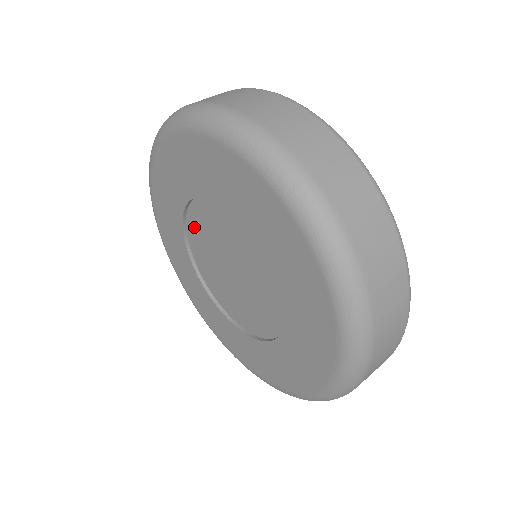
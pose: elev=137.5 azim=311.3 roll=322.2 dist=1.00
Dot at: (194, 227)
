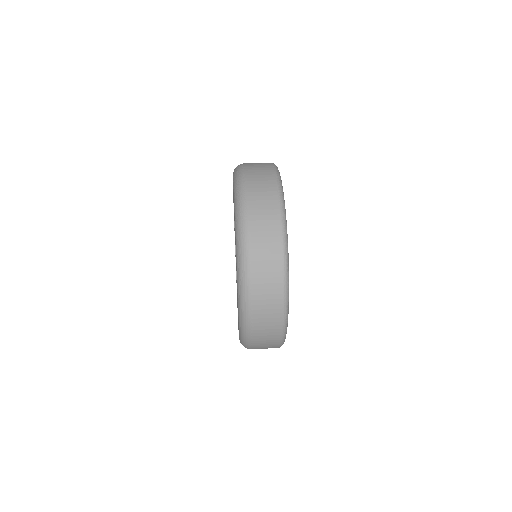
Dot at: occluded
